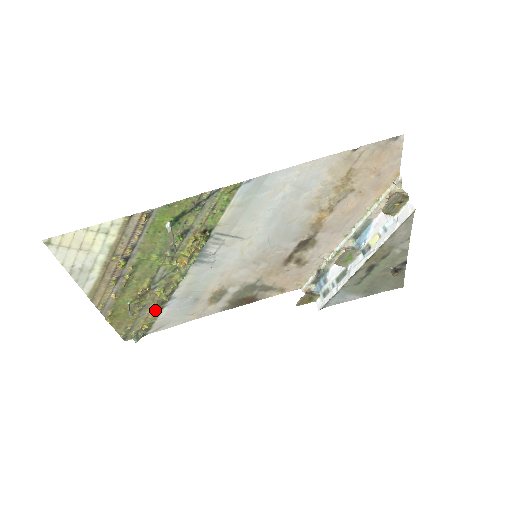
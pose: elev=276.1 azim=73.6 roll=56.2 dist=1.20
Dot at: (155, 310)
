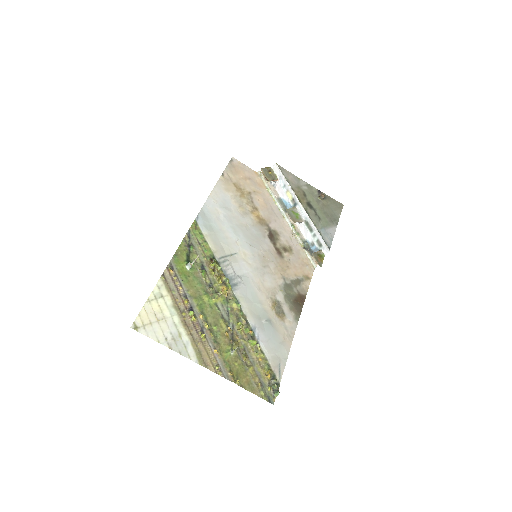
Dot at: (256, 350)
